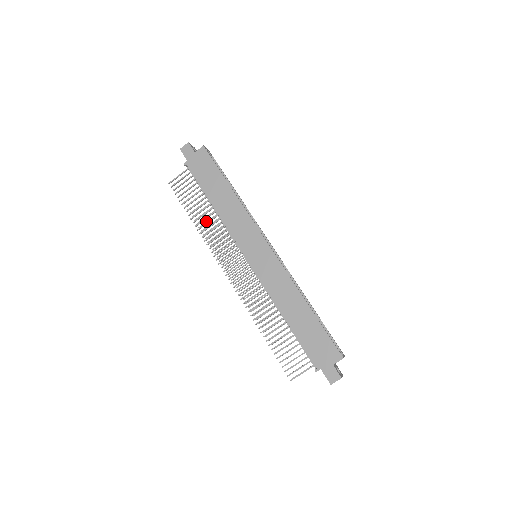
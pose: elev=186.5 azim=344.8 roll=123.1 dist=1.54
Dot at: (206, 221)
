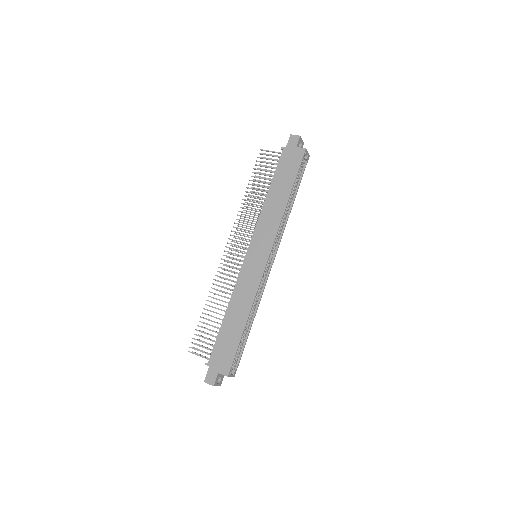
Dot at: occluded
